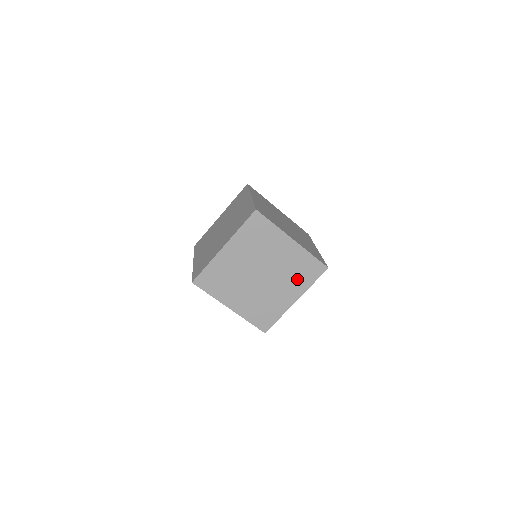
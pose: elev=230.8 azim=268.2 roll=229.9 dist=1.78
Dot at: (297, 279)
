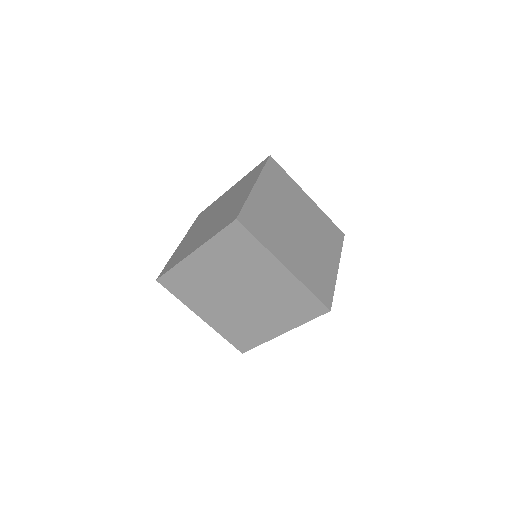
Dot at: (247, 183)
